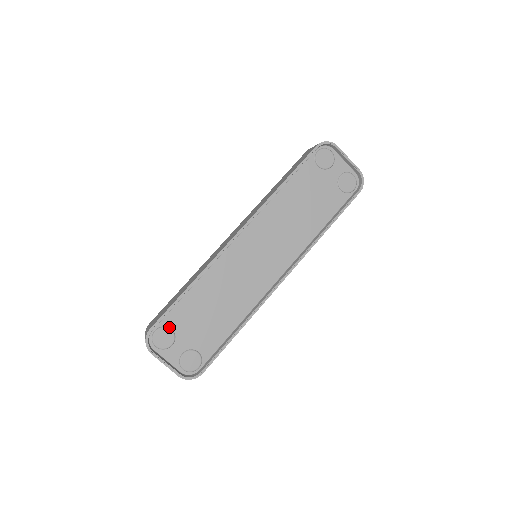
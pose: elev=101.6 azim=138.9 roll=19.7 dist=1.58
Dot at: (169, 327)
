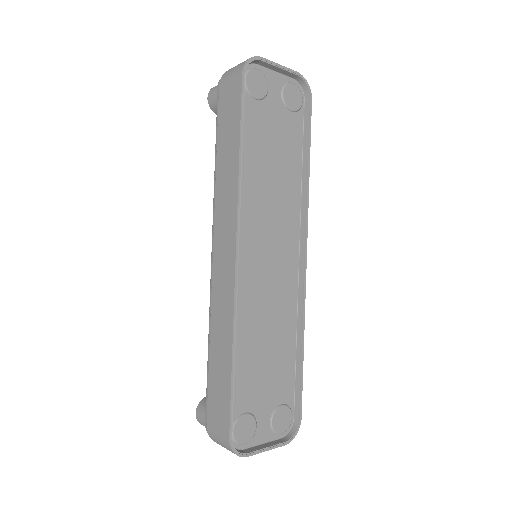
Dot at: (241, 414)
